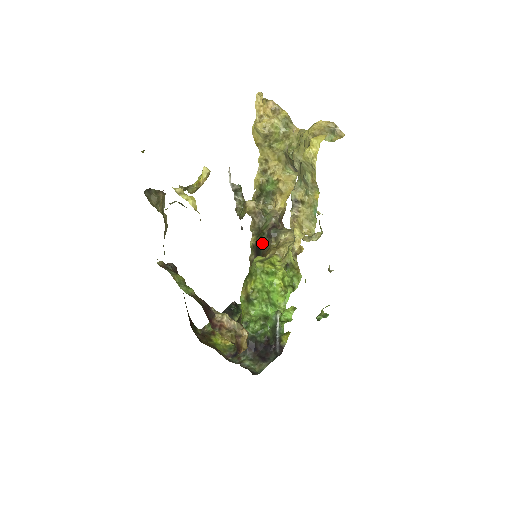
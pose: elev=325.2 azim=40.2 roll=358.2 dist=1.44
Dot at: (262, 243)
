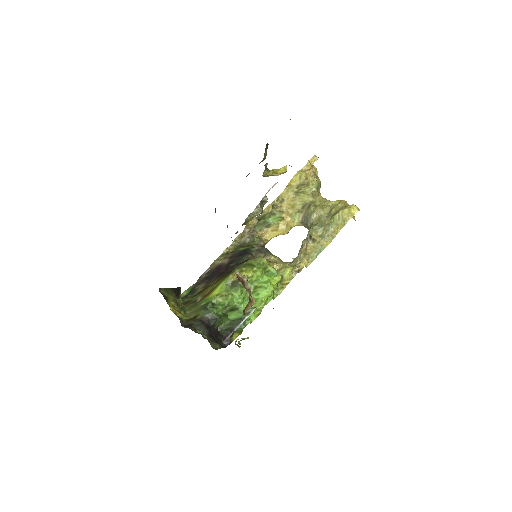
Dot at: (249, 253)
